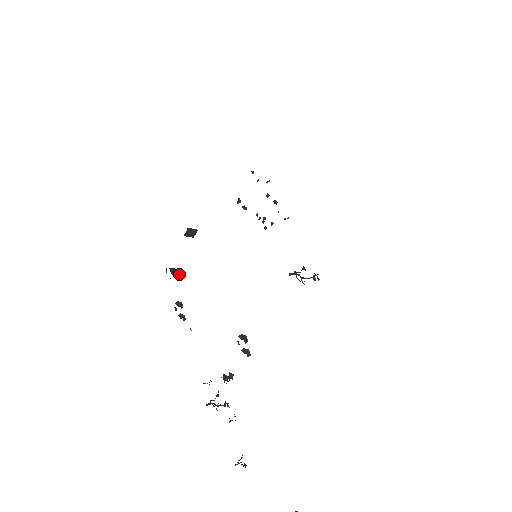
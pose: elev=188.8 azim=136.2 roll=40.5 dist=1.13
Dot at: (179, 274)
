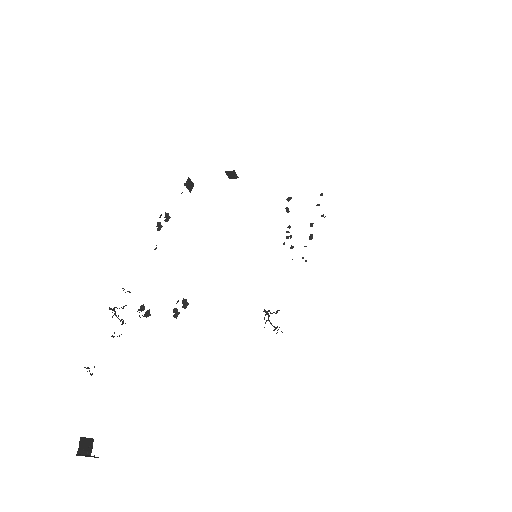
Dot at: (190, 189)
